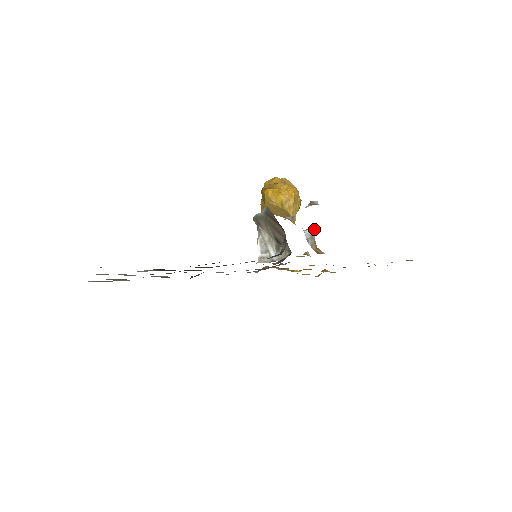
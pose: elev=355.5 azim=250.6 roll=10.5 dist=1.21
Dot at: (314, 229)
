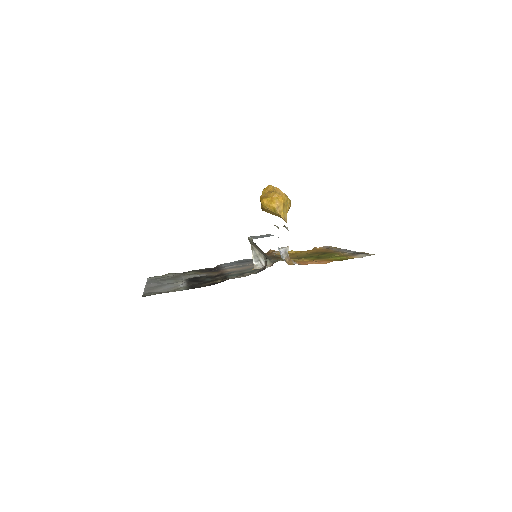
Dot at: (287, 247)
